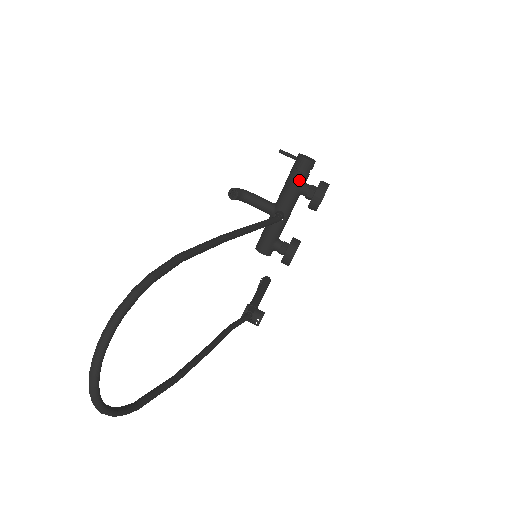
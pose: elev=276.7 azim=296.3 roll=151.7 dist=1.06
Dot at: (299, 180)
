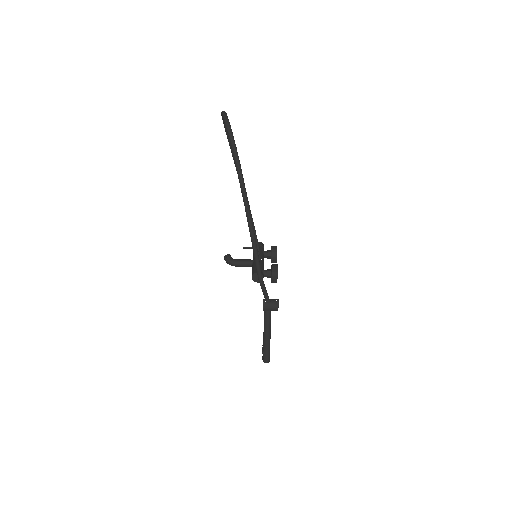
Dot at: (260, 248)
